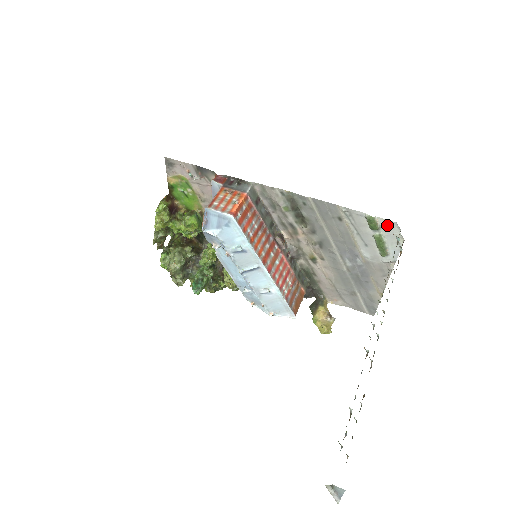
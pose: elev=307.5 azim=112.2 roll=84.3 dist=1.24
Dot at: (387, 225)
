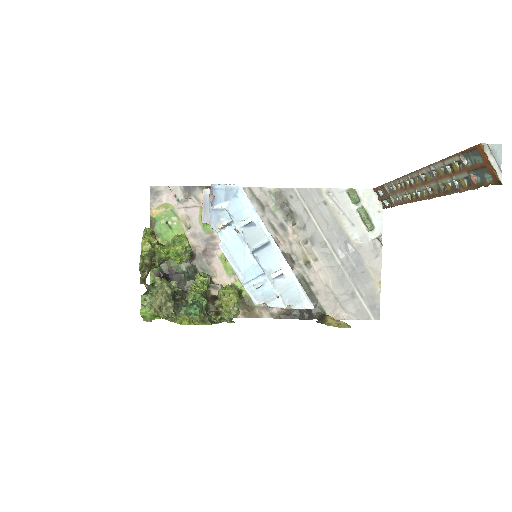
Dot at: (365, 195)
